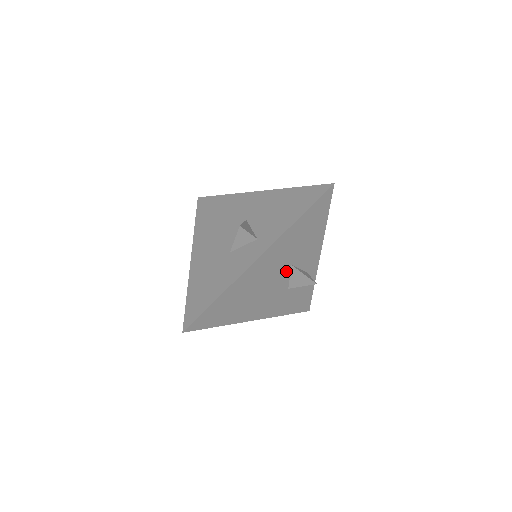
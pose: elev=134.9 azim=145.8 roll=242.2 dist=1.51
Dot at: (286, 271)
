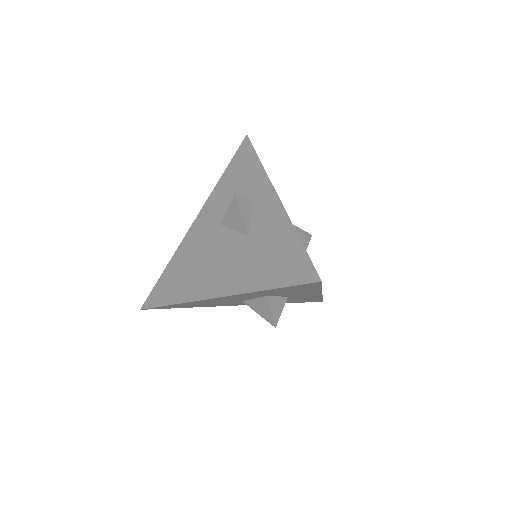
Dot at: occluded
